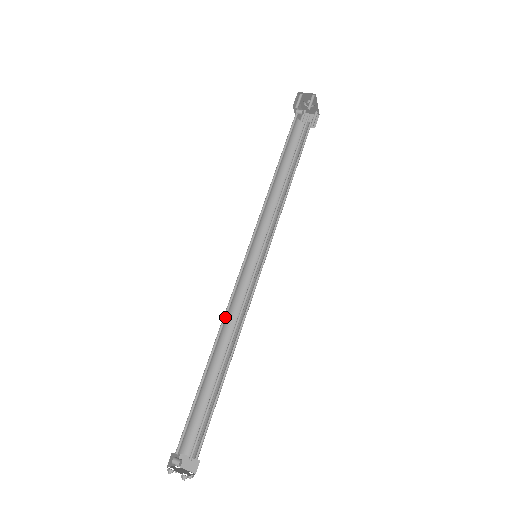
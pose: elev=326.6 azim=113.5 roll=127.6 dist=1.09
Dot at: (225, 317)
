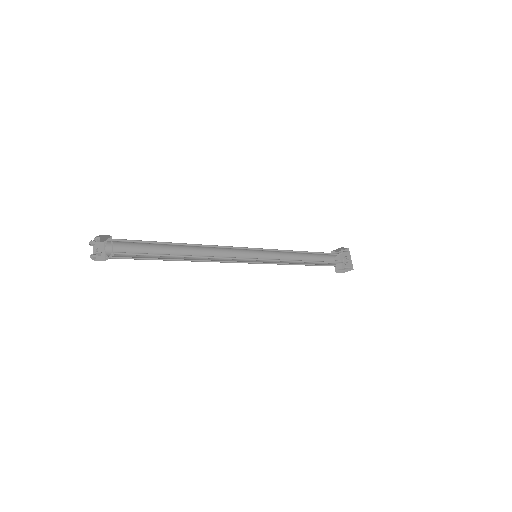
Dot at: (209, 251)
